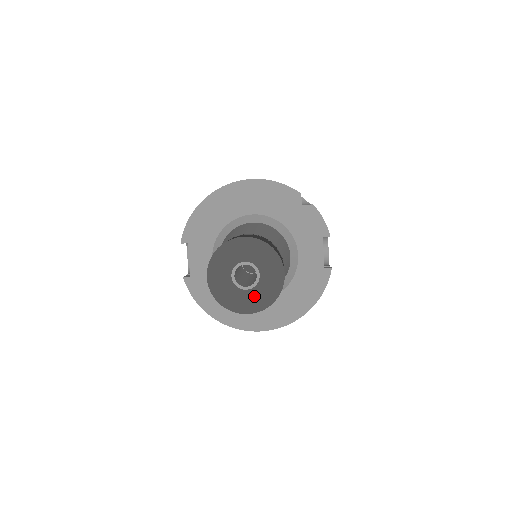
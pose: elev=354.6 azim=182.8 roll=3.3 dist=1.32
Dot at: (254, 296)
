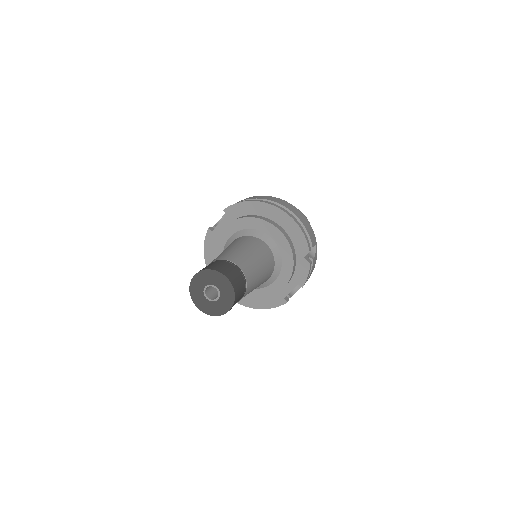
Dot at: (208, 305)
